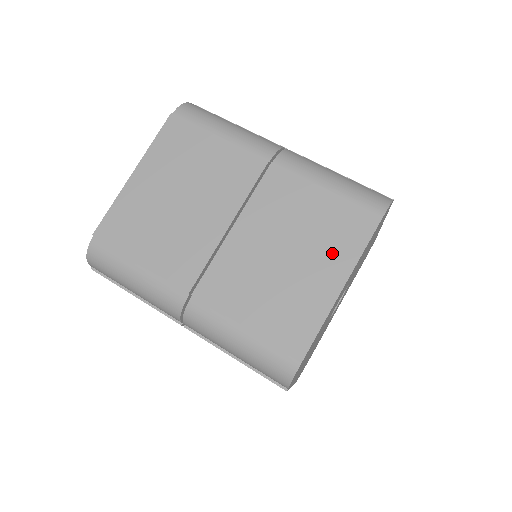
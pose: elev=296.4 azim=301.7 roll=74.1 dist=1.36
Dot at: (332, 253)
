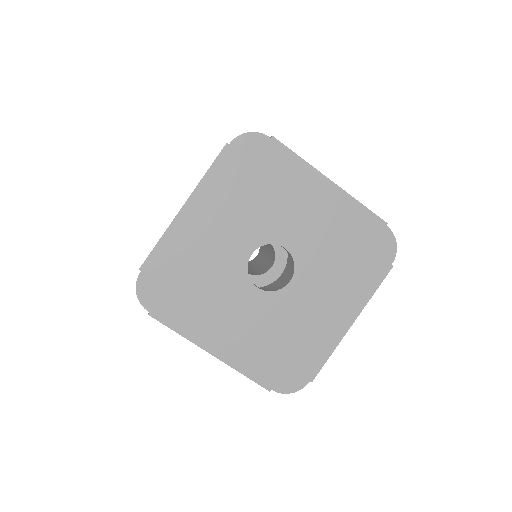
Dot at: occluded
